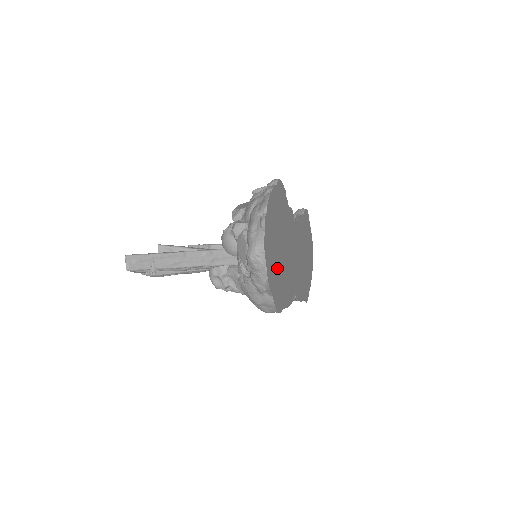
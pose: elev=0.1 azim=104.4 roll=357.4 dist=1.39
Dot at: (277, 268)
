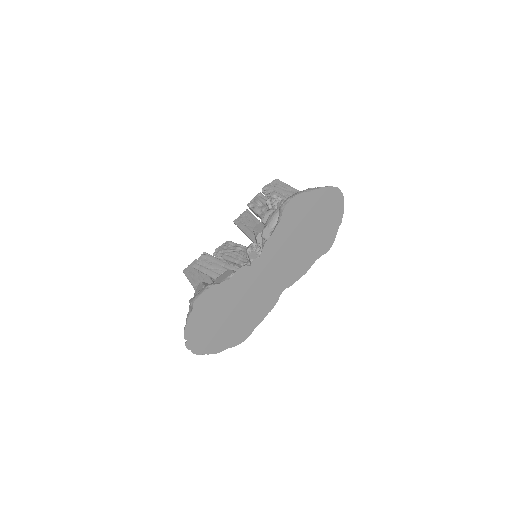
Dot at: (227, 331)
